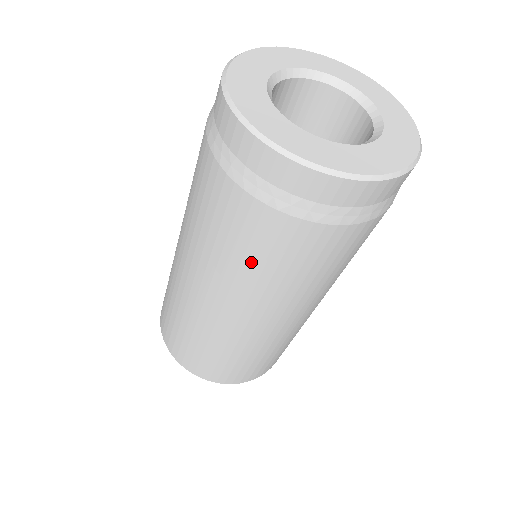
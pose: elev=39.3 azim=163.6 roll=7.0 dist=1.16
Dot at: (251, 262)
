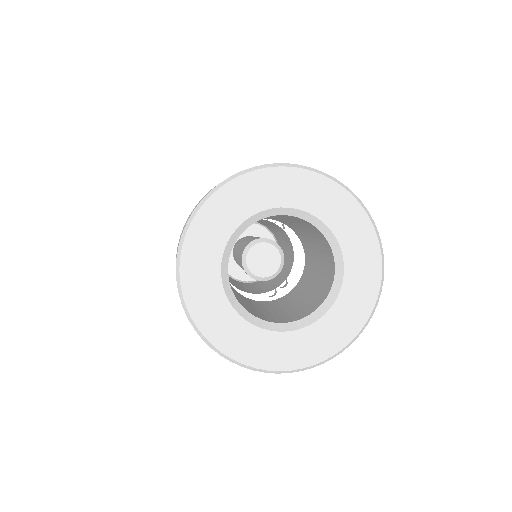
Dot at: occluded
